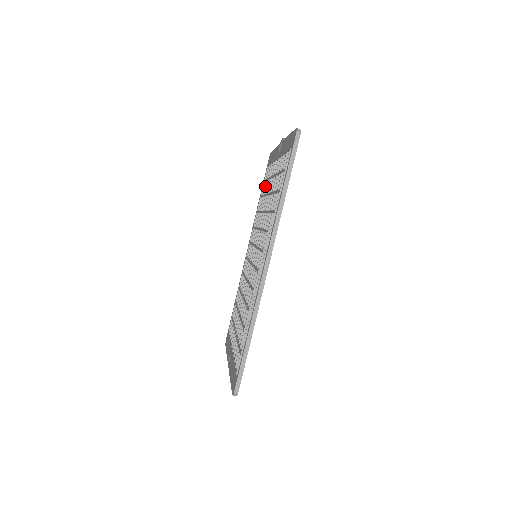
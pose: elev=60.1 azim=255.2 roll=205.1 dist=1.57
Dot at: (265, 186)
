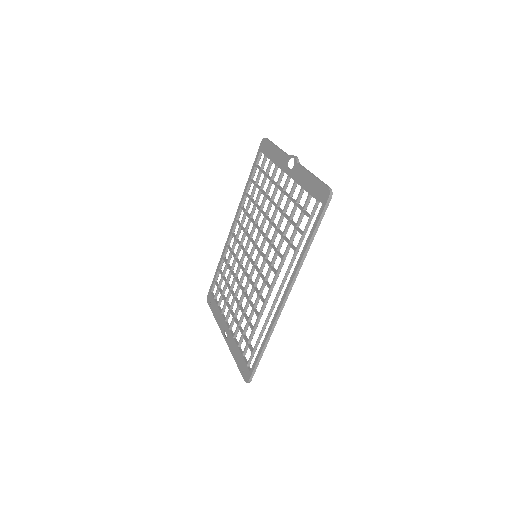
Dot at: (259, 175)
